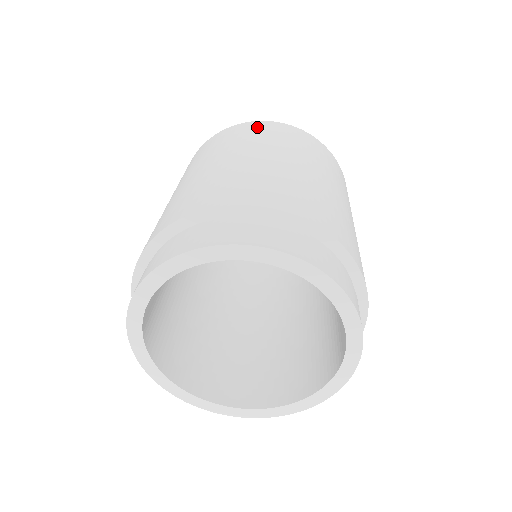
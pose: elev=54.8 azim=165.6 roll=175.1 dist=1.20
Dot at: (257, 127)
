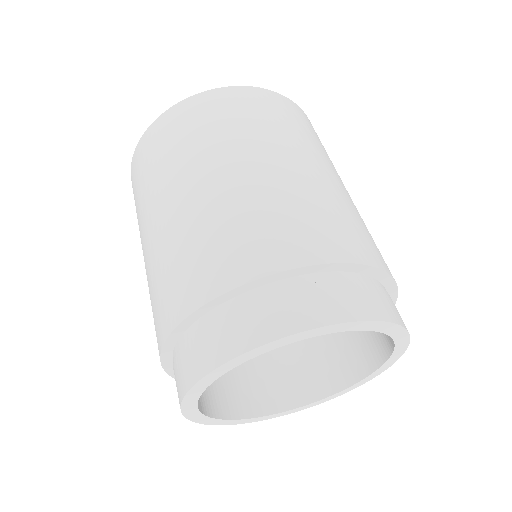
Dot at: (297, 113)
